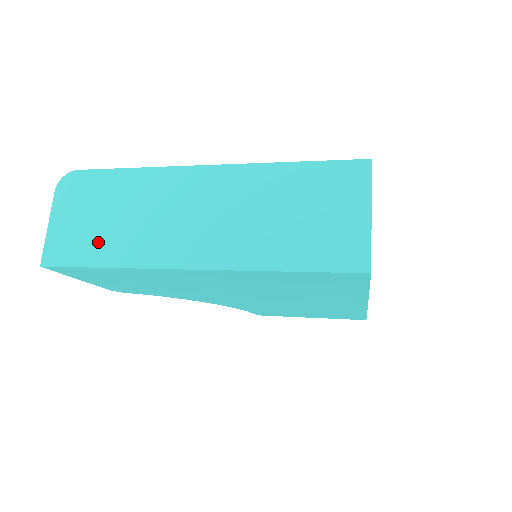
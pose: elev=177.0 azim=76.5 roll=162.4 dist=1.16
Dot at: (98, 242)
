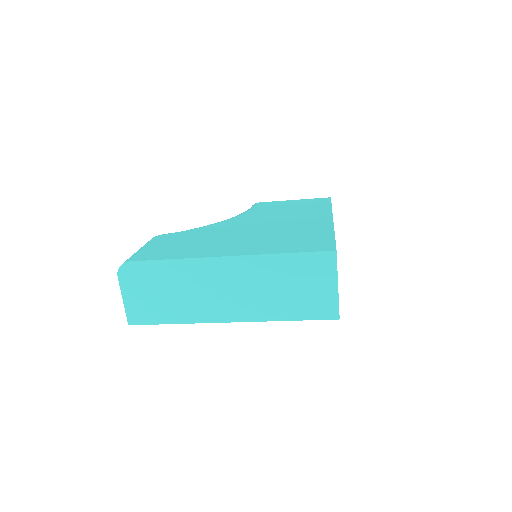
Dot at: (163, 309)
